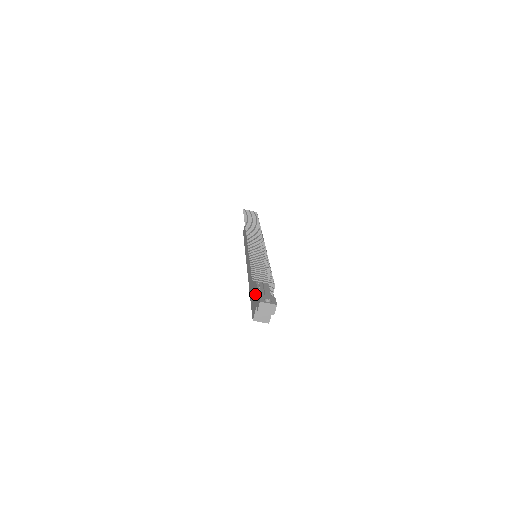
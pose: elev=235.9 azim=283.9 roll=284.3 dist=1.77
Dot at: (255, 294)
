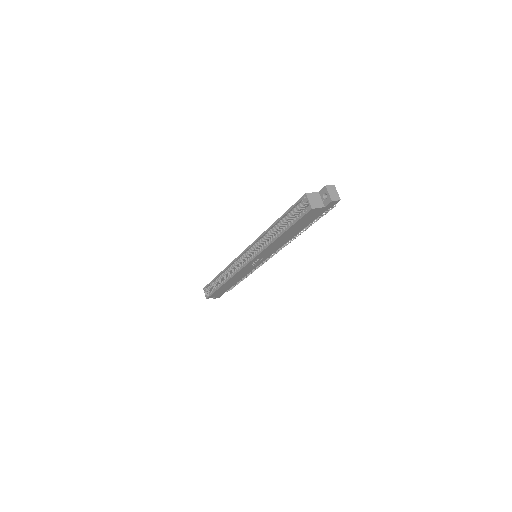
Dot at: occluded
